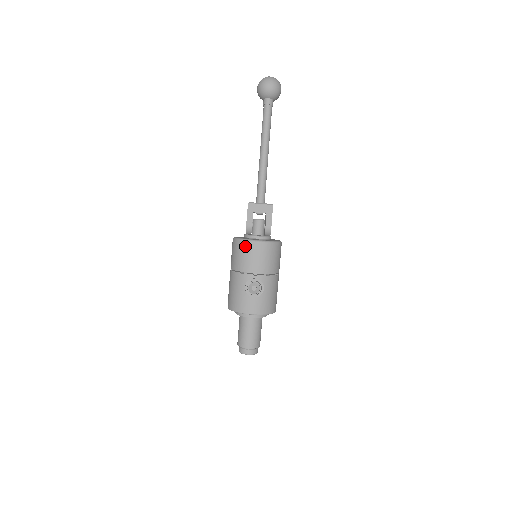
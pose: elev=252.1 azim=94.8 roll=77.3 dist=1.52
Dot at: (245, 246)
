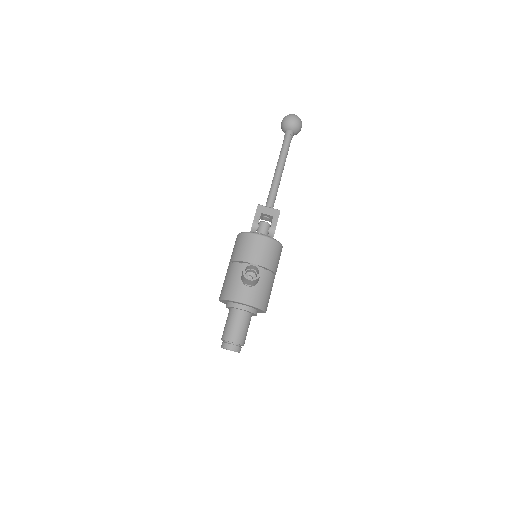
Dot at: (249, 238)
